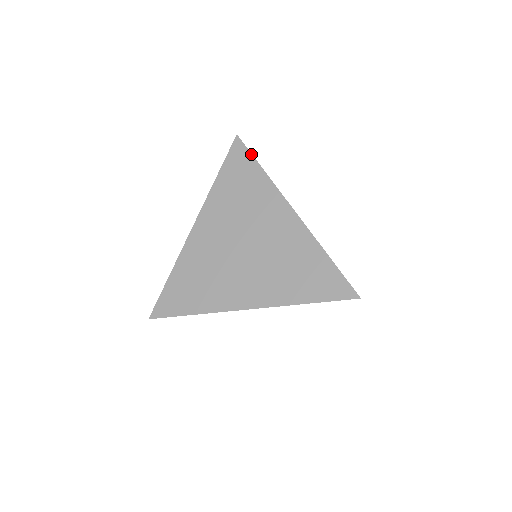
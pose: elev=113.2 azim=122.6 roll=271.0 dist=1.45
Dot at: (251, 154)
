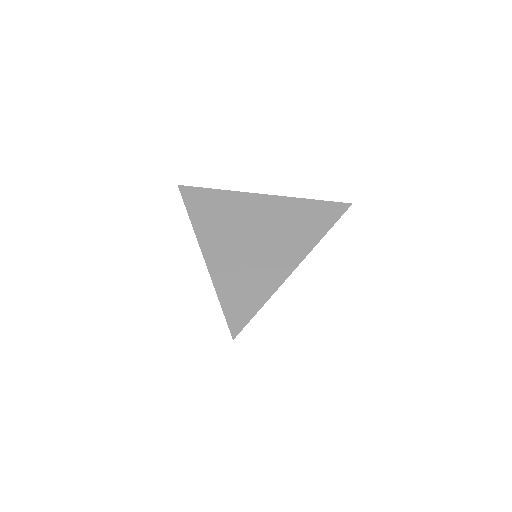
Dot at: (200, 188)
